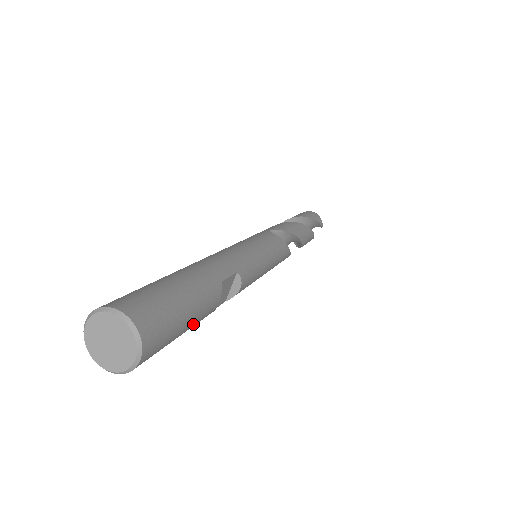
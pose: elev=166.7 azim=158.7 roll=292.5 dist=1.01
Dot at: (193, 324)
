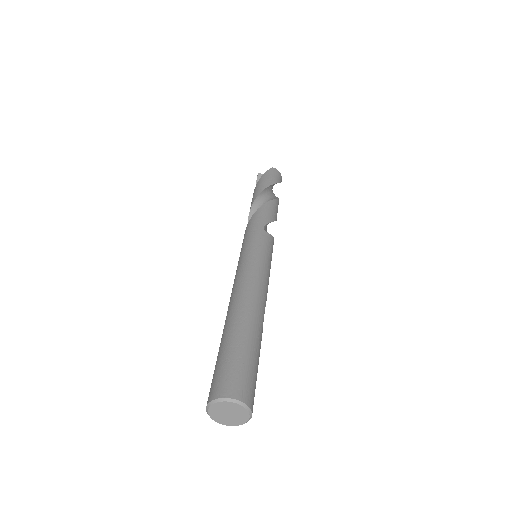
Dot at: occluded
